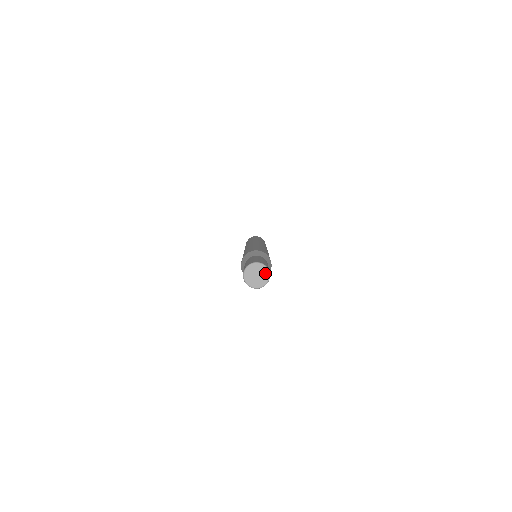
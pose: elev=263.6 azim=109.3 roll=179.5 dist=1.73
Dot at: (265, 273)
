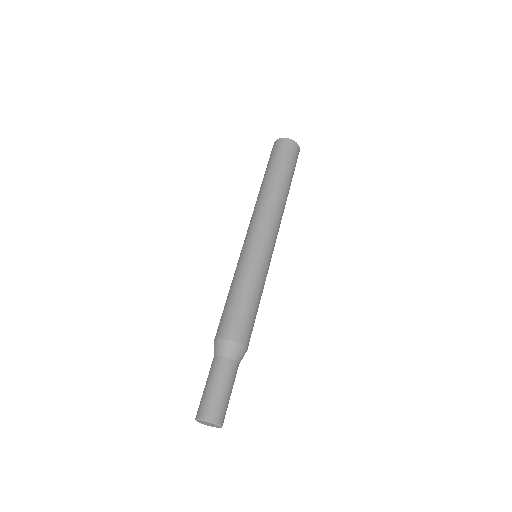
Dot at: (216, 426)
